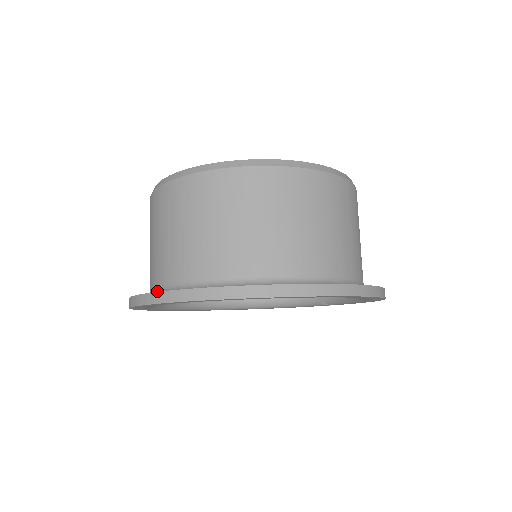
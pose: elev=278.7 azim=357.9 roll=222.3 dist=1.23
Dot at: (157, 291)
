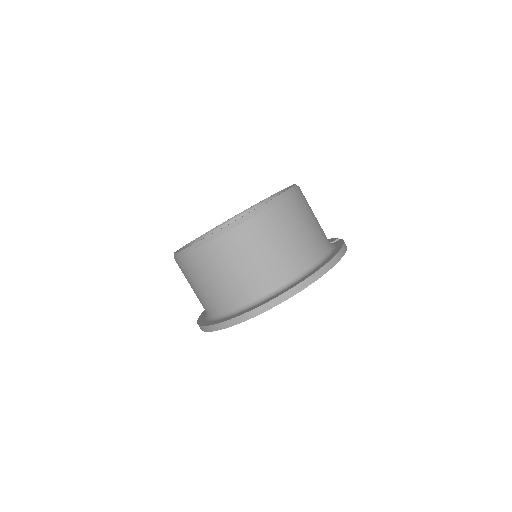
Dot at: occluded
